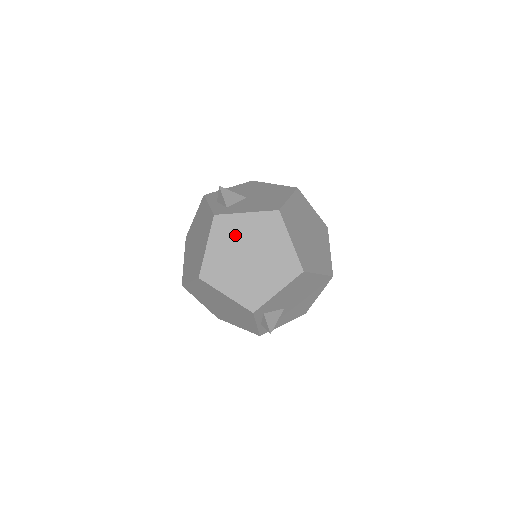
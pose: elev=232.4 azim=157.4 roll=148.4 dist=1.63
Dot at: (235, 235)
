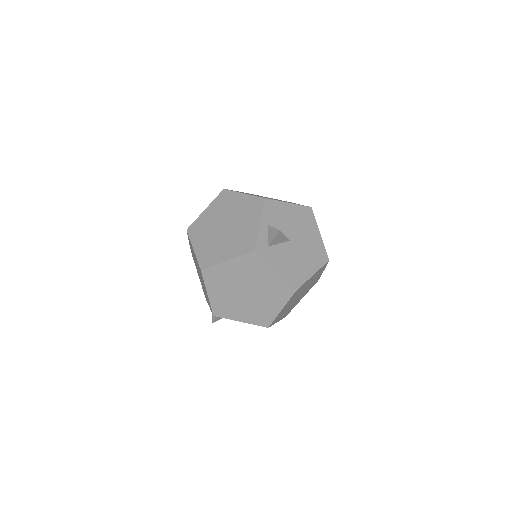
Dot at: (253, 274)
